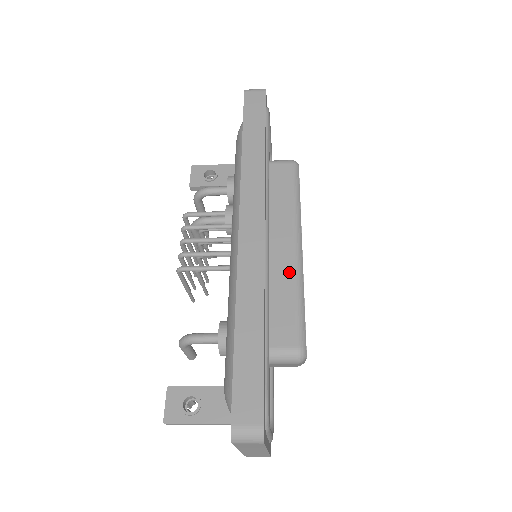
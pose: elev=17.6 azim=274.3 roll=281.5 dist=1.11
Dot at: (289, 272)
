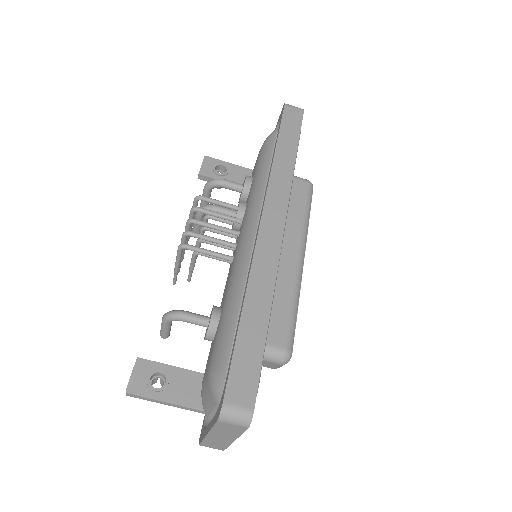
Dot at: (290, 278)
